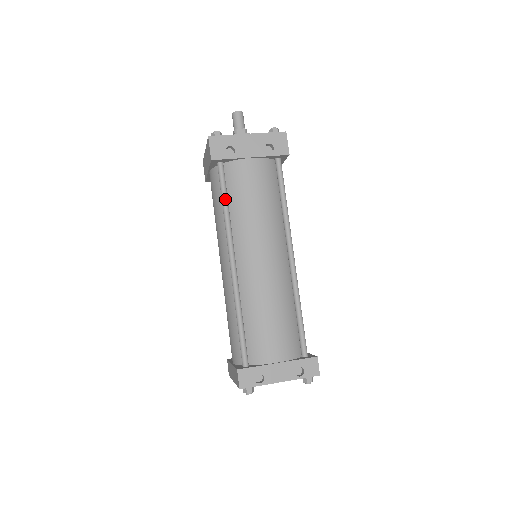
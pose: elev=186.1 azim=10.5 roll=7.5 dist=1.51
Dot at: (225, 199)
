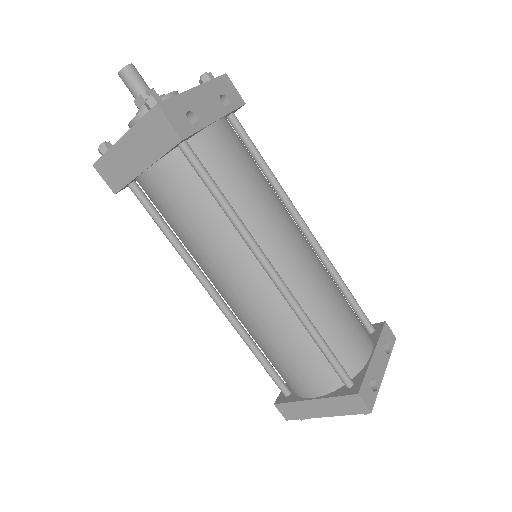
Dot at: (220, 192)
